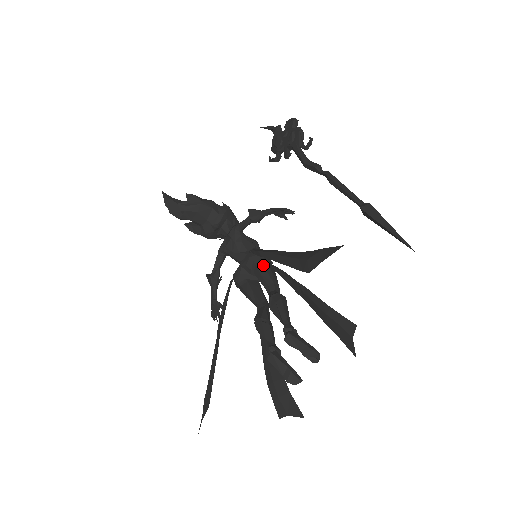
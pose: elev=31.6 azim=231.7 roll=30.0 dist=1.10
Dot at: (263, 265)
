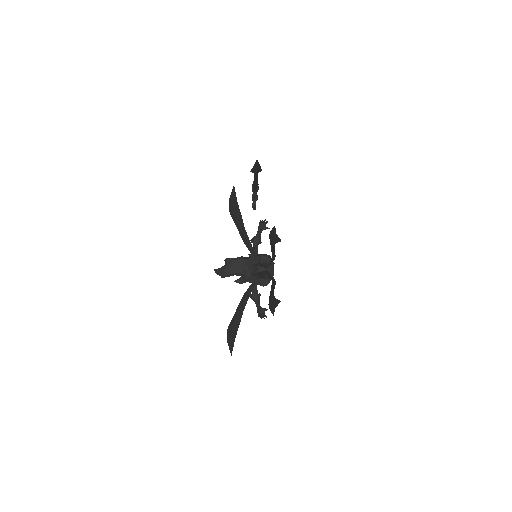
Dot at: occluded
